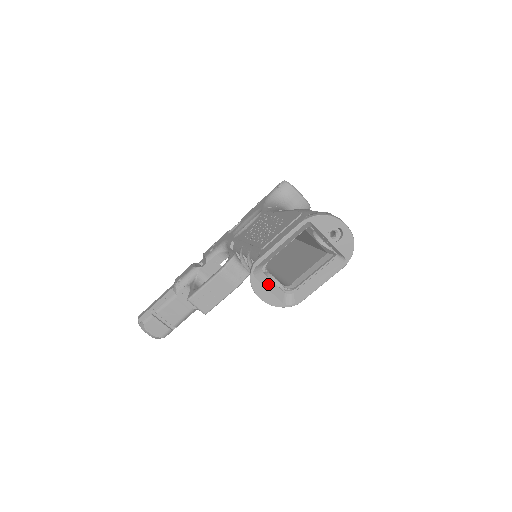
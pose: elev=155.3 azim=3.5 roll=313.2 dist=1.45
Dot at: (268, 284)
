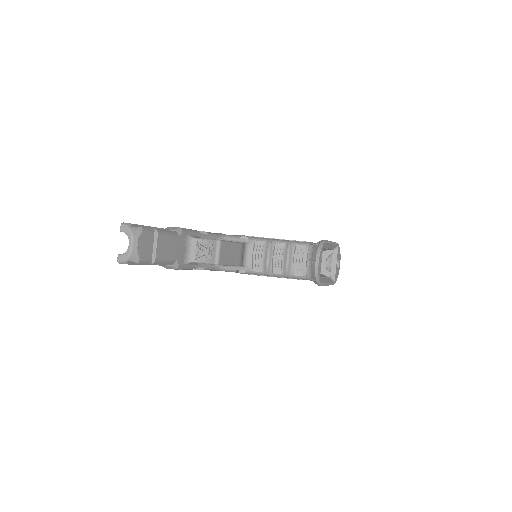
Dot at: (321, 259)
